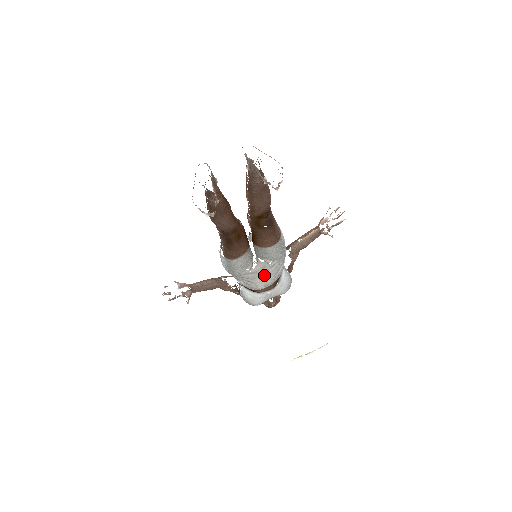
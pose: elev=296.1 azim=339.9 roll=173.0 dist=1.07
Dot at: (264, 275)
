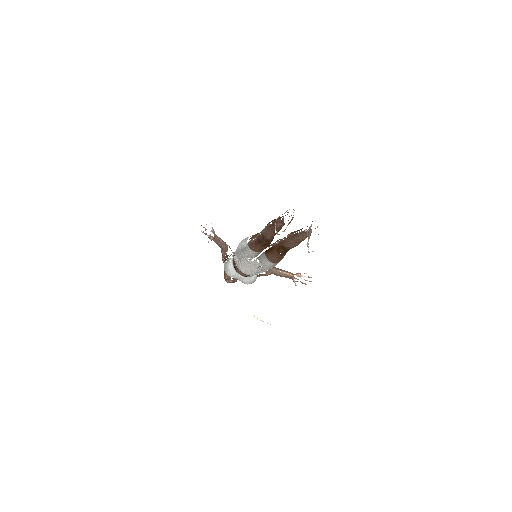
Dot at: (251, 268)
